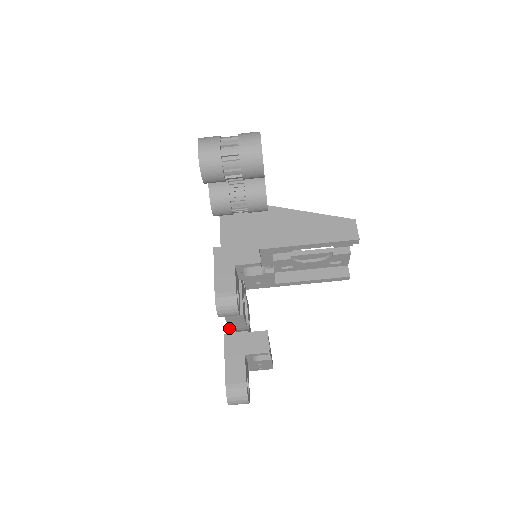
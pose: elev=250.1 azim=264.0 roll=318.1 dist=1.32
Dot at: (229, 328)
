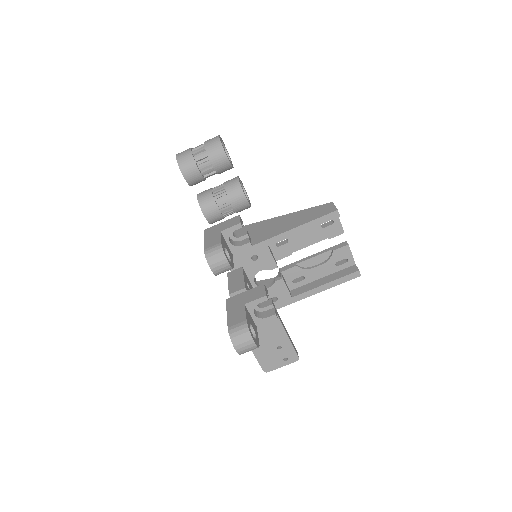
Dot at: occluded
